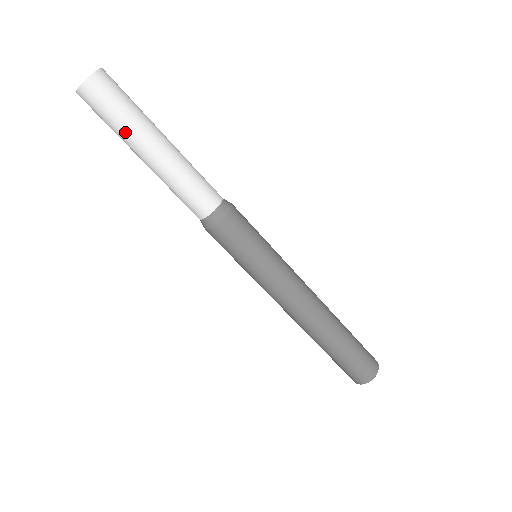
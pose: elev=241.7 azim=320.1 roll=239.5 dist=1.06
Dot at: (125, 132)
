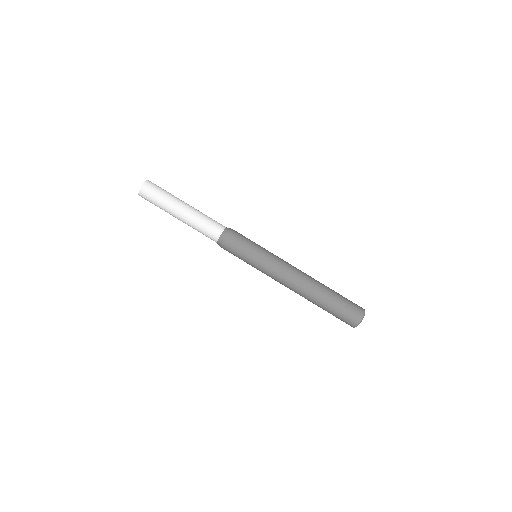
Dot at: (164, 209)
